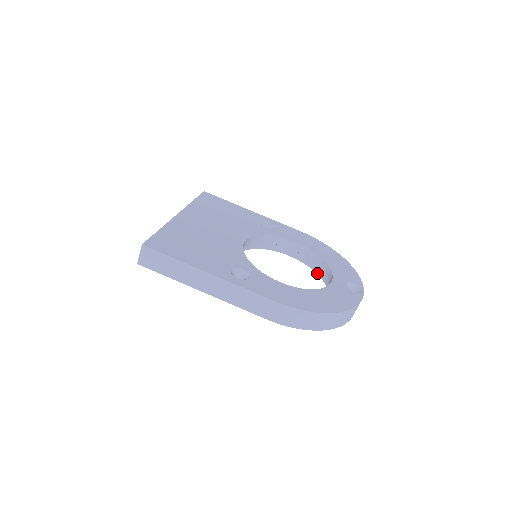
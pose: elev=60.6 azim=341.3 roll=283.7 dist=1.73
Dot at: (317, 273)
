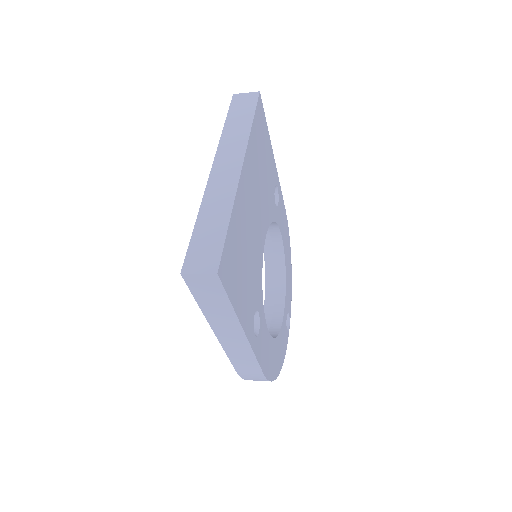
Dot at: (266, 269)
